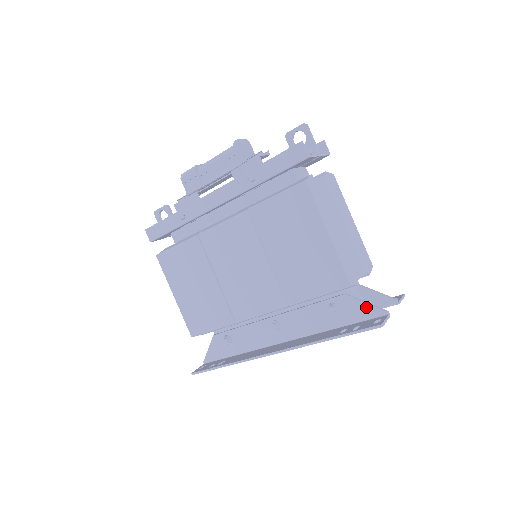
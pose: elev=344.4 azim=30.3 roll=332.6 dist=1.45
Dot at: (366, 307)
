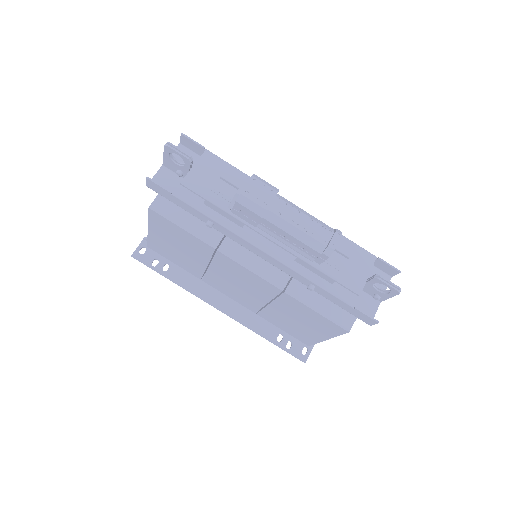
Dot at: occluded
